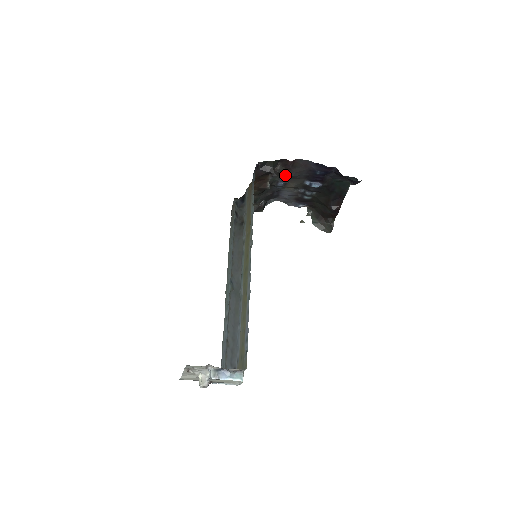
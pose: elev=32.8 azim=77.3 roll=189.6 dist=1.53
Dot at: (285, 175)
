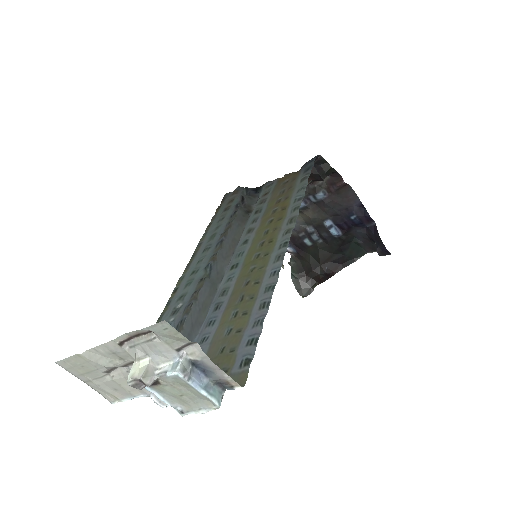
Dot at: (319, 196)
